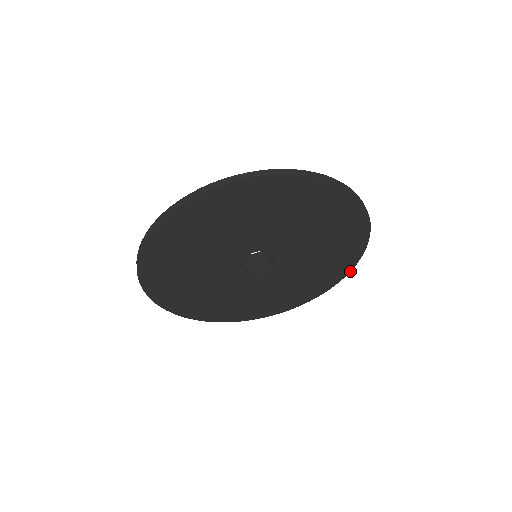
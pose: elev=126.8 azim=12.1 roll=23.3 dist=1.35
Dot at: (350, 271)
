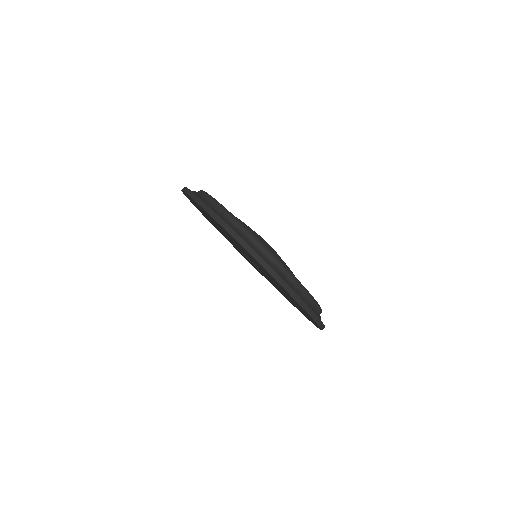
Dot at: occluded
